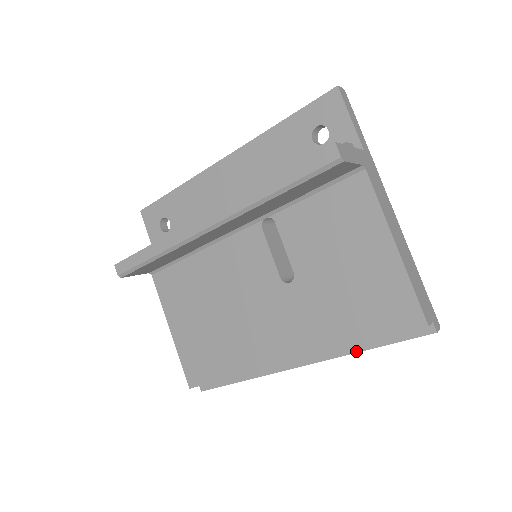
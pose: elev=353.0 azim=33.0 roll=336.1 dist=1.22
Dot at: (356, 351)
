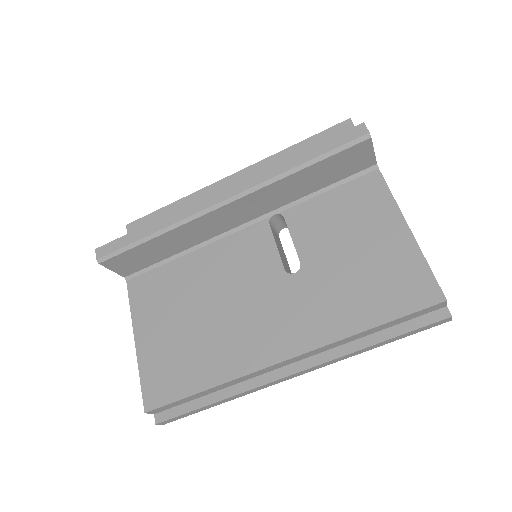
Dot at: (363, 347)
